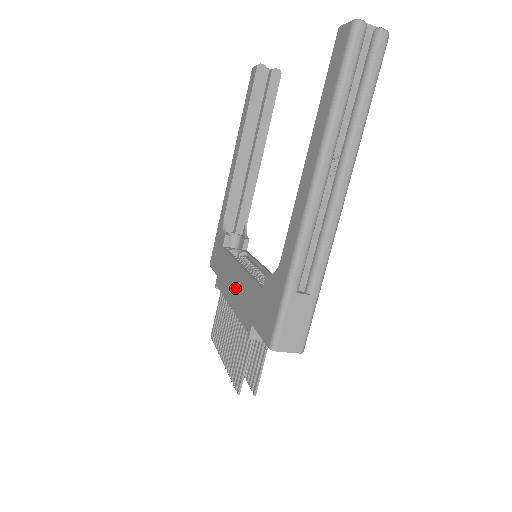
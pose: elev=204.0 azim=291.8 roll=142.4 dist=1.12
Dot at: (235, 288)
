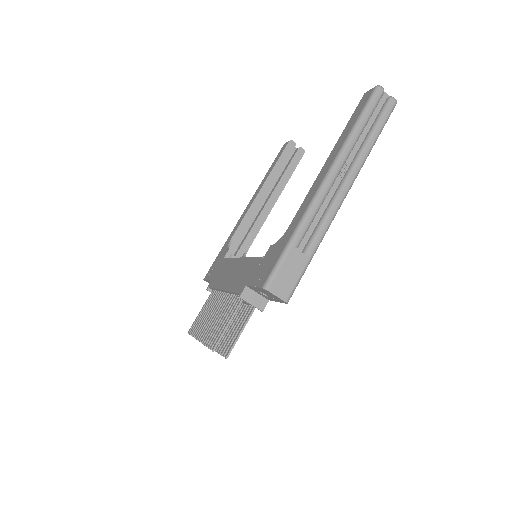
Dot at: (232, 274)
